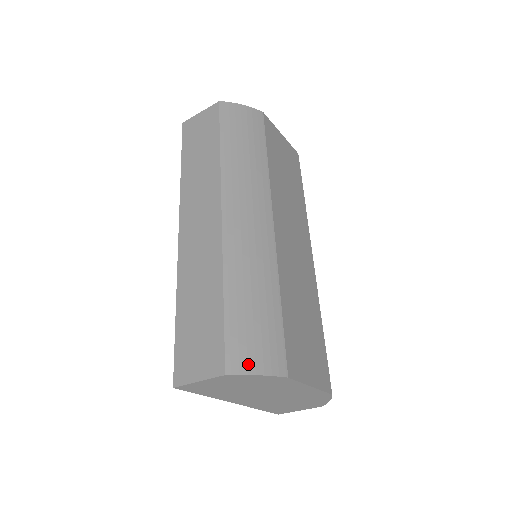
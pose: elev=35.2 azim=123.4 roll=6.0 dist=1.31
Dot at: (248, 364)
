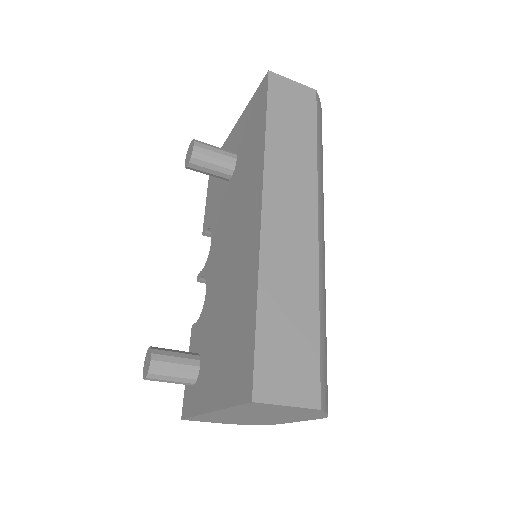
Dot at: (327, 401)
